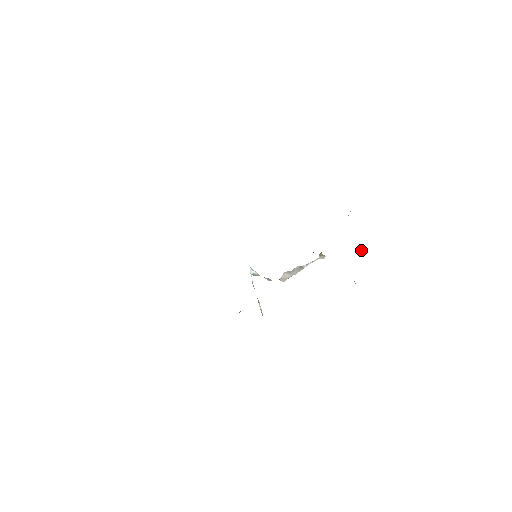
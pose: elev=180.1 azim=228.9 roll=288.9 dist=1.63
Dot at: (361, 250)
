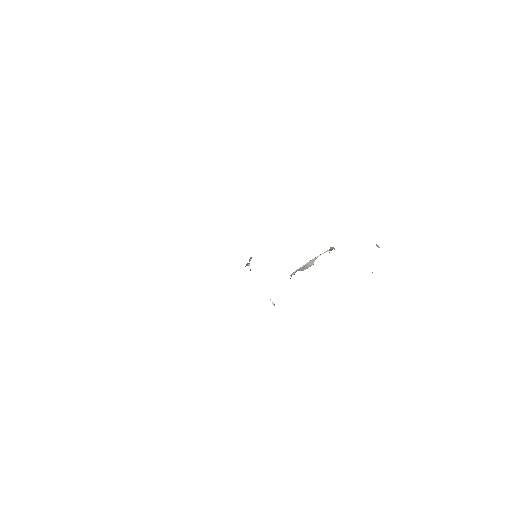
Dot at: (378, 246)
